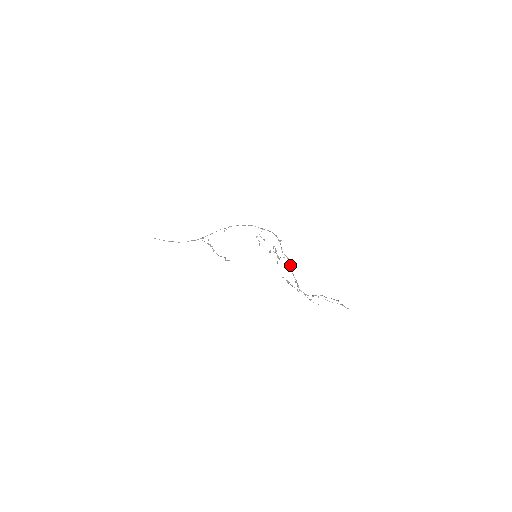
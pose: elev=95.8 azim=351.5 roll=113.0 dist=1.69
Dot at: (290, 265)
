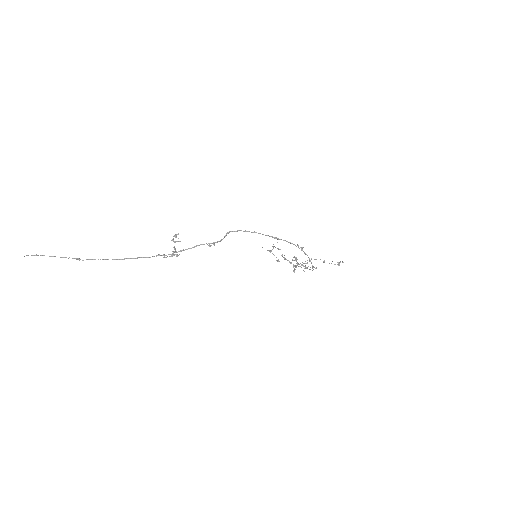
Dot at: occluded
